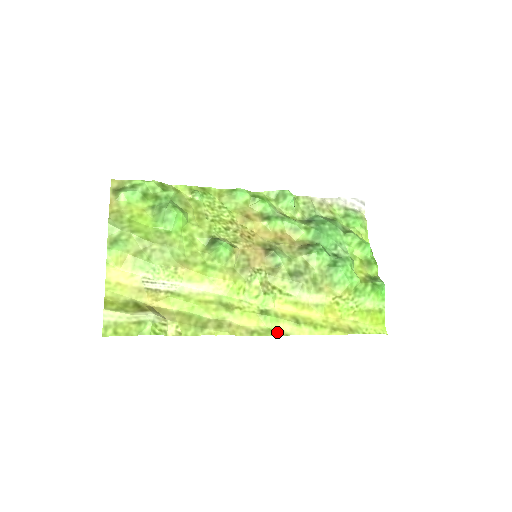
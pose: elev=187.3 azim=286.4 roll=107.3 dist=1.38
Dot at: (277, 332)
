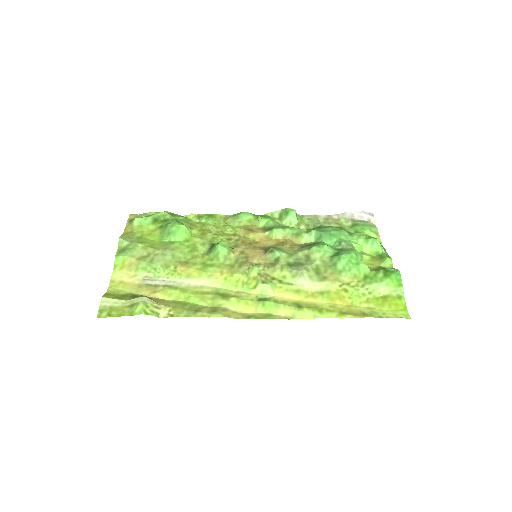
Dot at: (277, 316)
